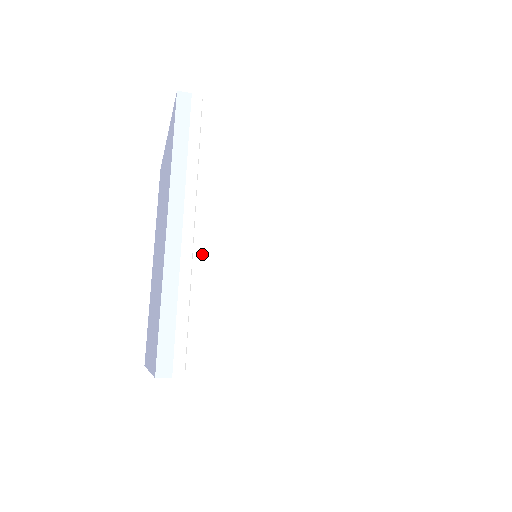
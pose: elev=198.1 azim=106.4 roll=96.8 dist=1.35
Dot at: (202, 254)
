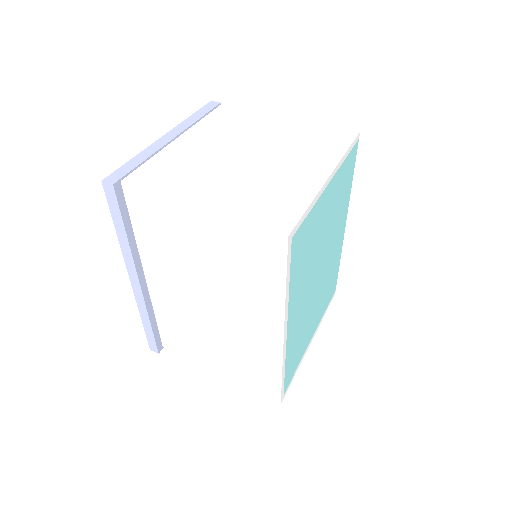
Dot at: (158, 302)
